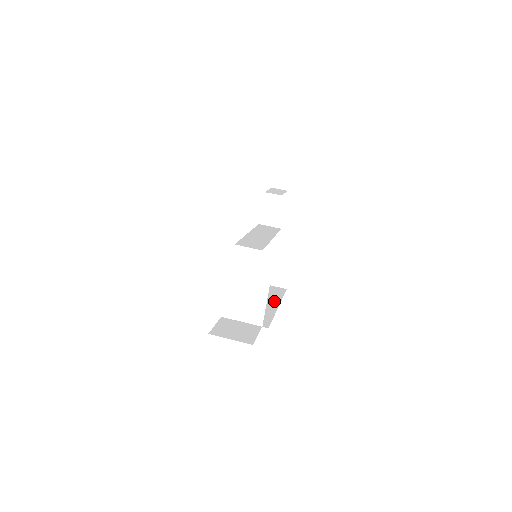
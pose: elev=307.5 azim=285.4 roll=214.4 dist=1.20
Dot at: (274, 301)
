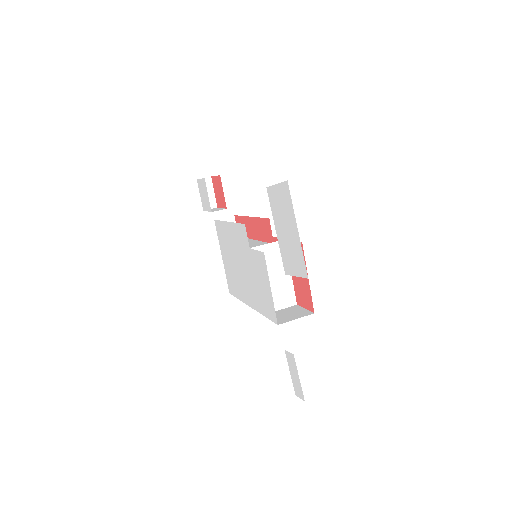
Dot at: occluded
